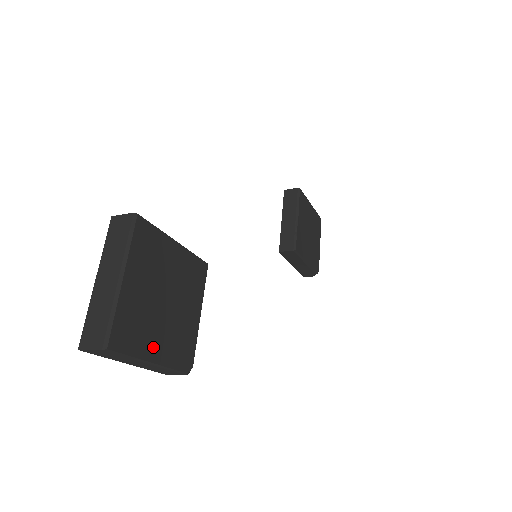
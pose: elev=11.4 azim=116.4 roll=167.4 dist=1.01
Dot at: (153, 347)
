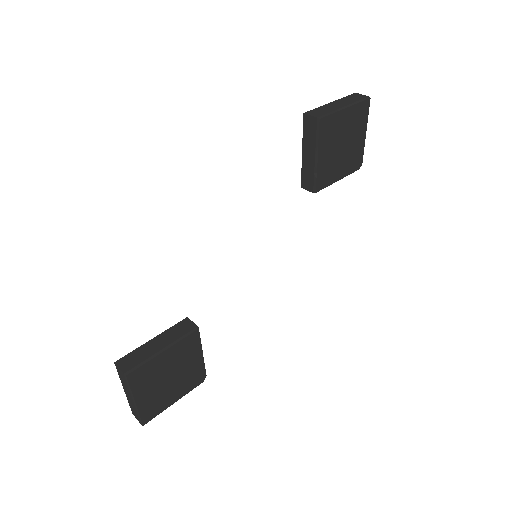
Dot at: (172, 399)
